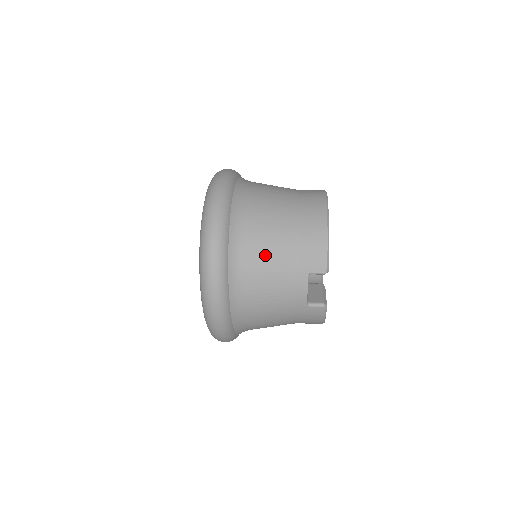
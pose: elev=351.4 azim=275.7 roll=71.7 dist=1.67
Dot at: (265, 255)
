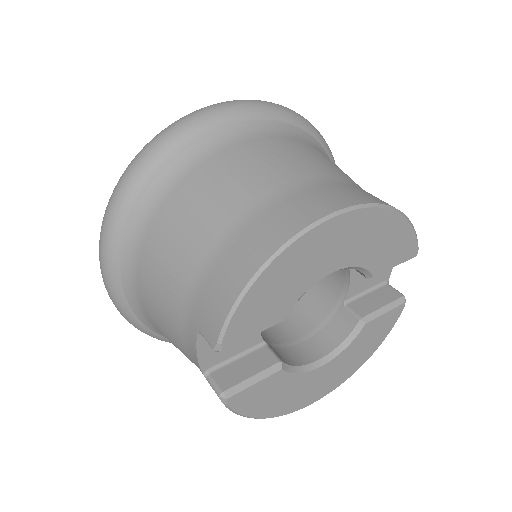
Dot at: (163, 260)
